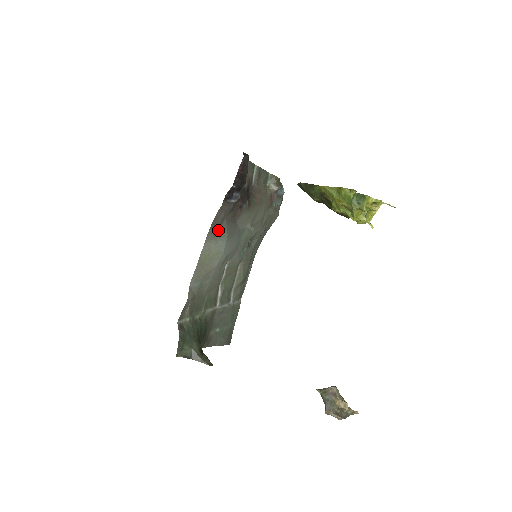
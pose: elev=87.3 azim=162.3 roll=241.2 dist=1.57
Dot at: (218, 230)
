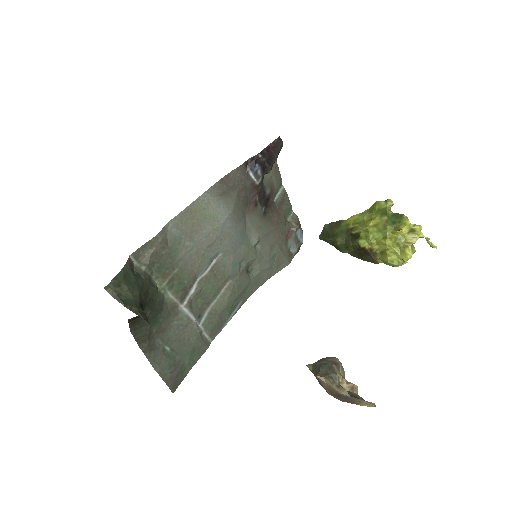
Dot at: (225, 194)
